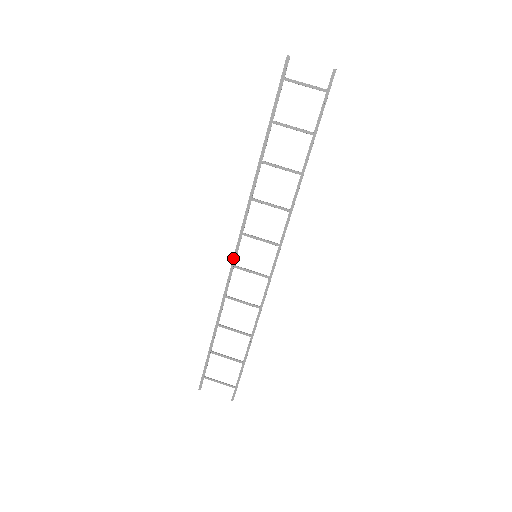
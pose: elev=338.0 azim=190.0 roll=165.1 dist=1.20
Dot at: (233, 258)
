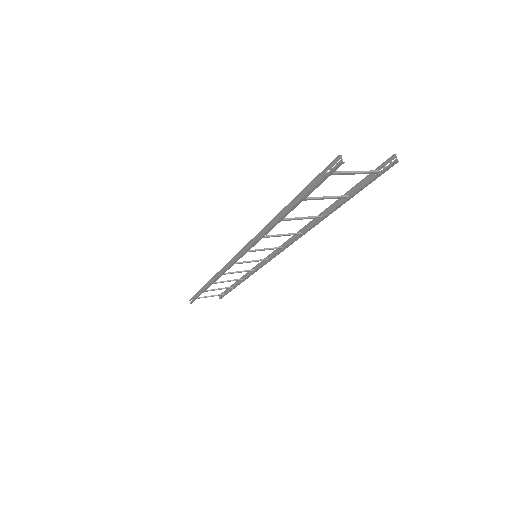
Dot at: (233, 264)
